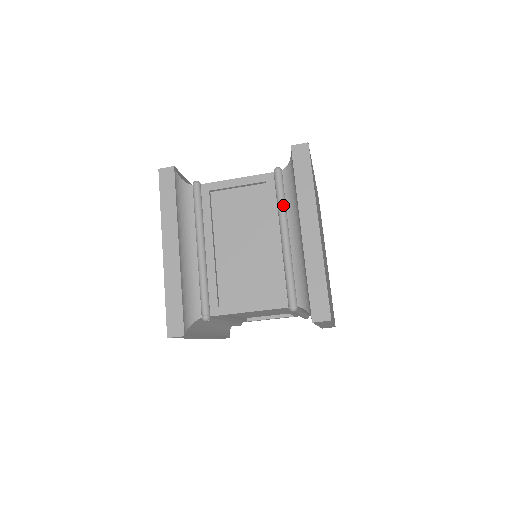
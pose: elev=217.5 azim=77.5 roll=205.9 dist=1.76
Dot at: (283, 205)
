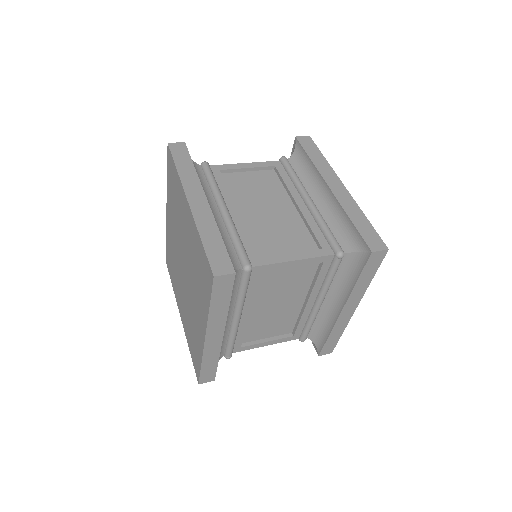
Dot at: occluded
